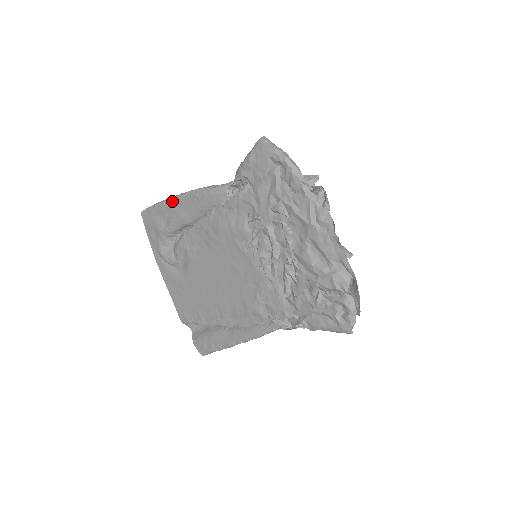
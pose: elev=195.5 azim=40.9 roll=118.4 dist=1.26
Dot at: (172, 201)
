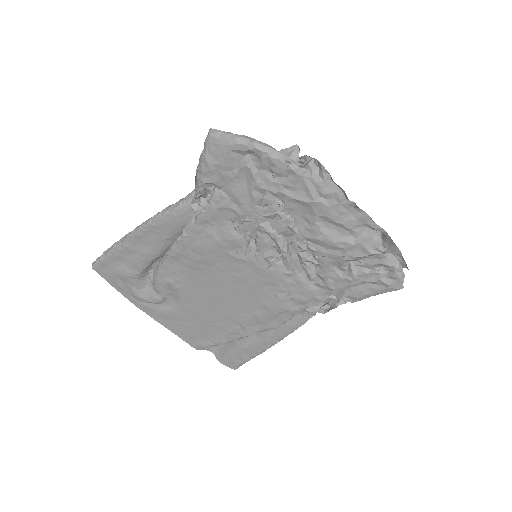
Dot at: (126, 242)
